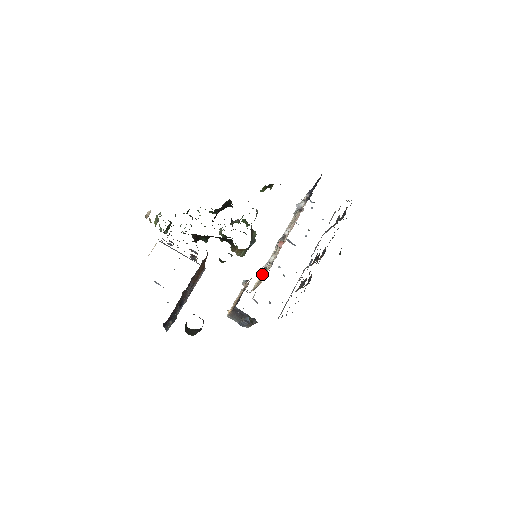
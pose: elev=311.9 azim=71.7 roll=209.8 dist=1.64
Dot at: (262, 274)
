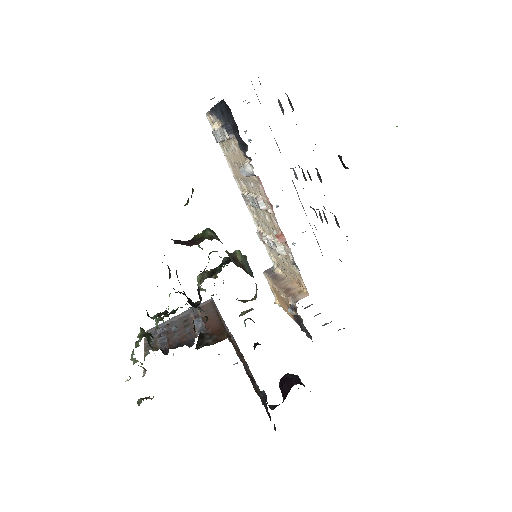
Dot at: occluded
